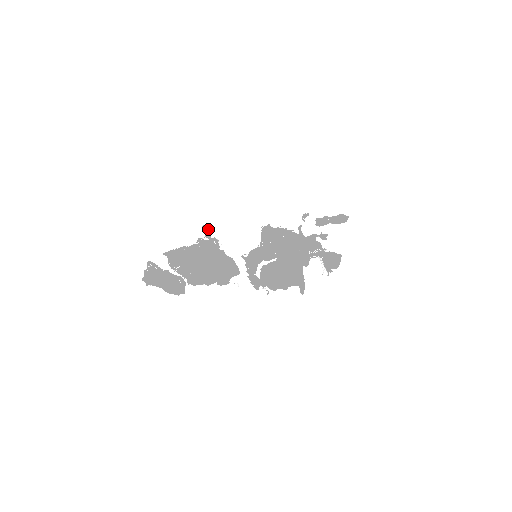
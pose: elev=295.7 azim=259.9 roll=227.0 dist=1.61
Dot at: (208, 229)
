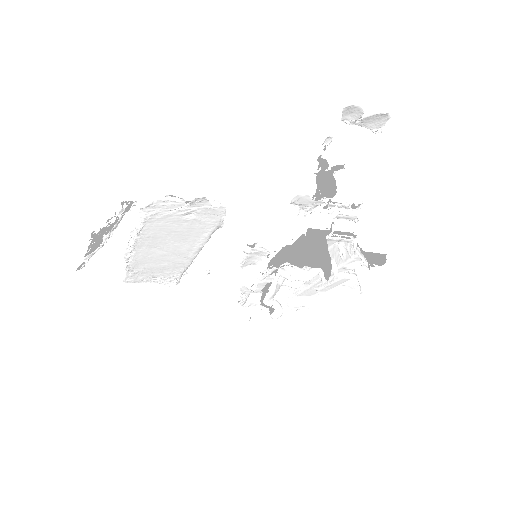
Dot at: occluded
